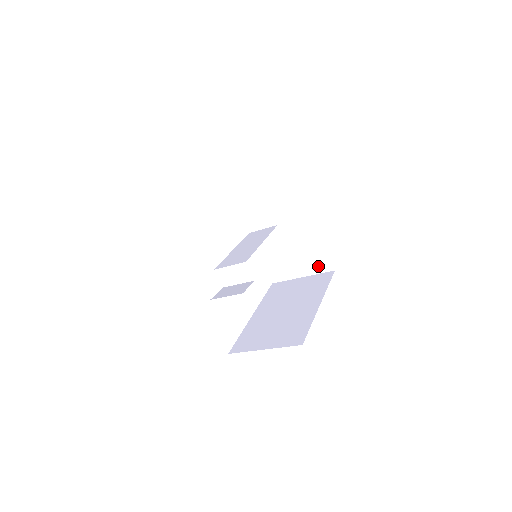
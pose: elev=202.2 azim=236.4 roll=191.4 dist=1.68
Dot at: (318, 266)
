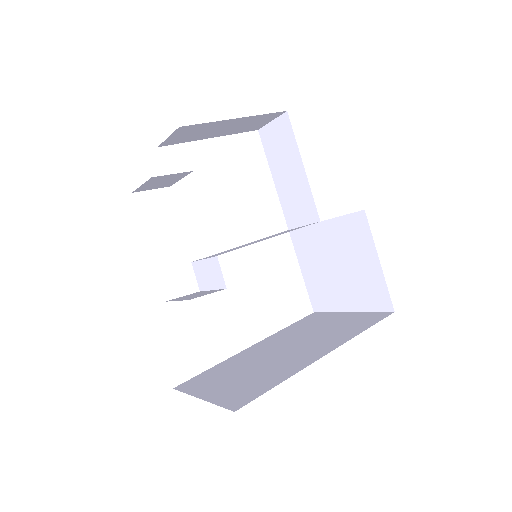
Dot at: (371, 299)
